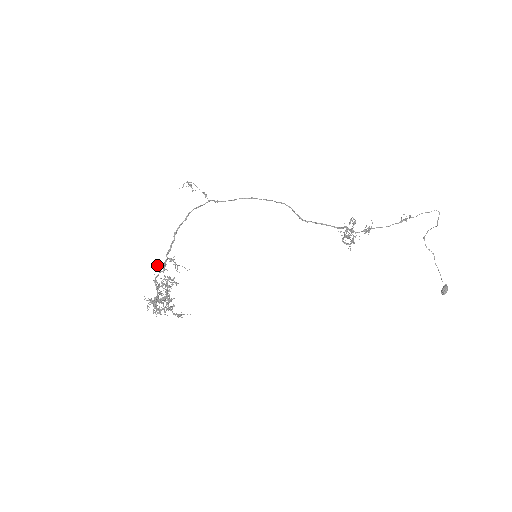
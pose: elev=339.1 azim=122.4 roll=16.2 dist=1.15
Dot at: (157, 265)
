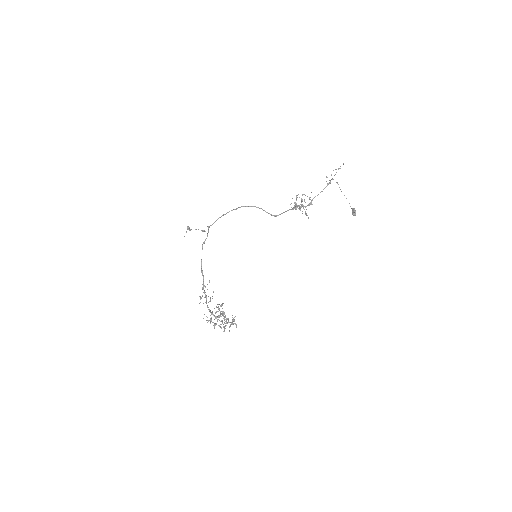
Dot at: occluded
